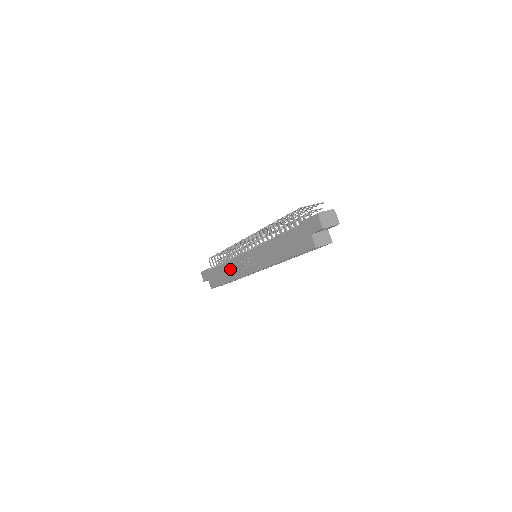
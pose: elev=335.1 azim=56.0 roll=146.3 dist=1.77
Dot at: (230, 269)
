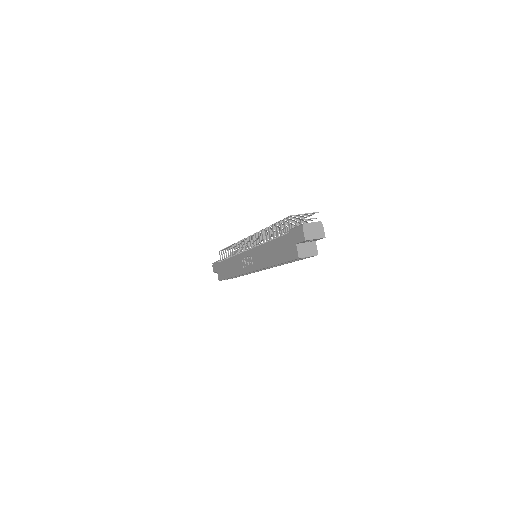
Dot at: (233, 265)
